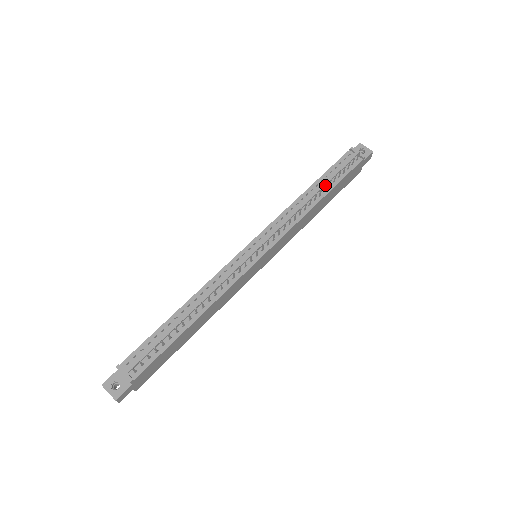
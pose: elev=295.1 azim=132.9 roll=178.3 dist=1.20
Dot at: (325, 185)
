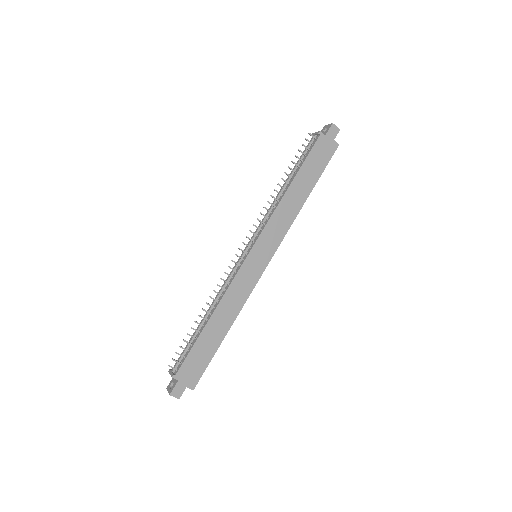
Dot at: occluded
